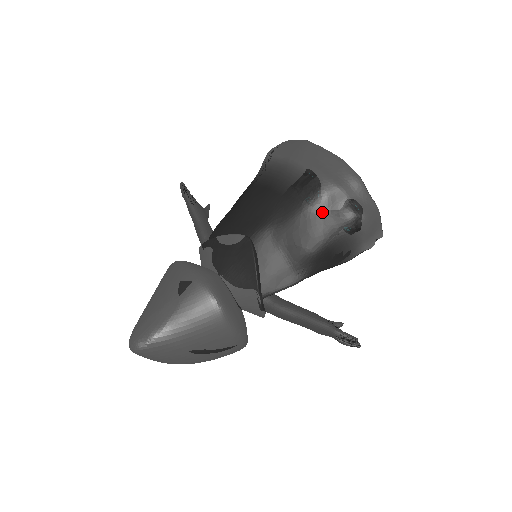
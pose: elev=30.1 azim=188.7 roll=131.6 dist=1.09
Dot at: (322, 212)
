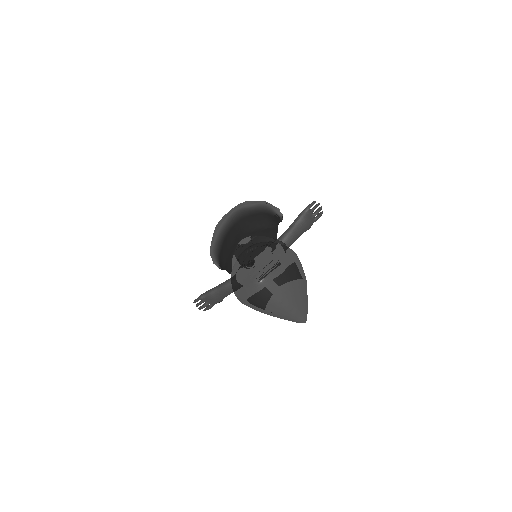
Dot at: (250, 212)
